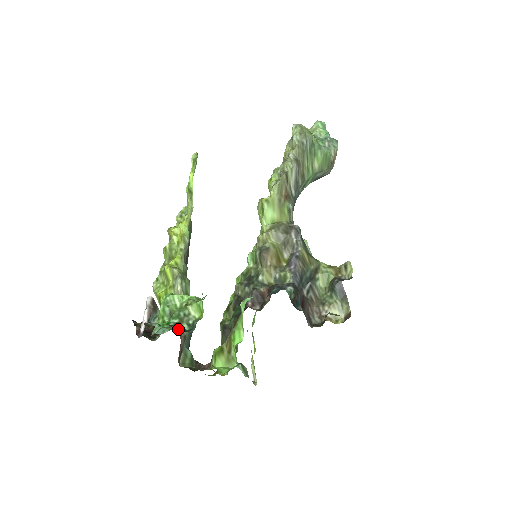
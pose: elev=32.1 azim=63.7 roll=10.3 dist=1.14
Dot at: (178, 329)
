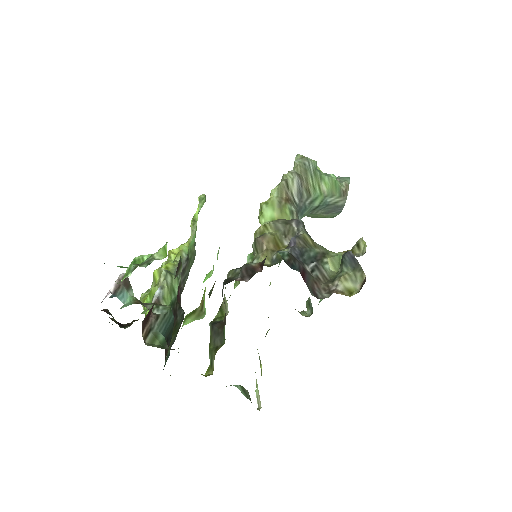
Dot at: (152, 312)
